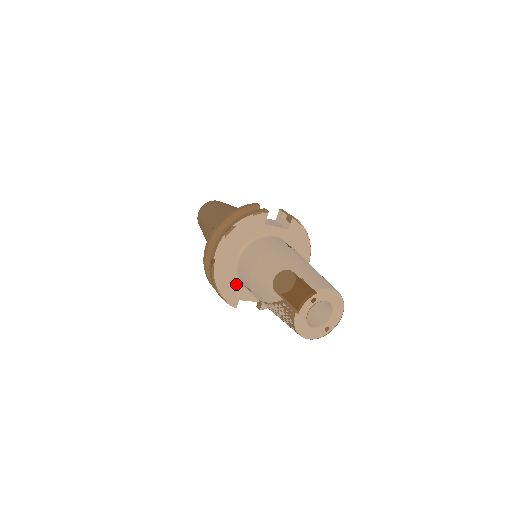
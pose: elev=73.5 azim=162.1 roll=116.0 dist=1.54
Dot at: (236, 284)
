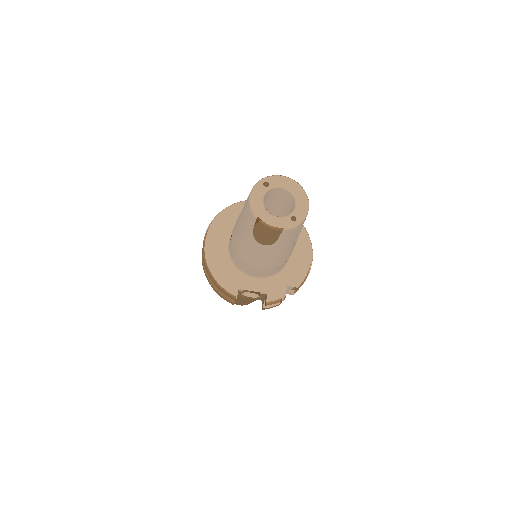
Dot at: (232, 270)
